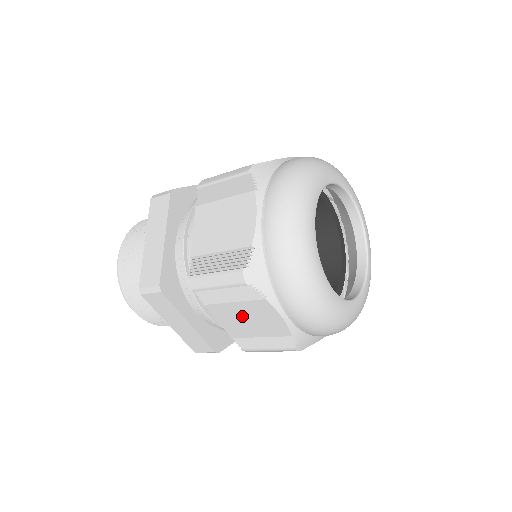
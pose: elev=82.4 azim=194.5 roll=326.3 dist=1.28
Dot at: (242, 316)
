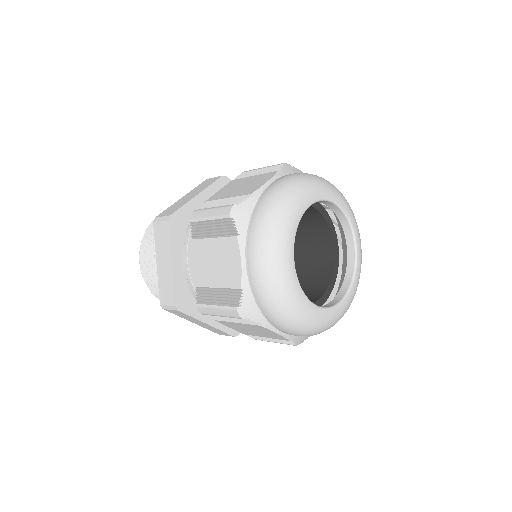
Dot at: (246, 328)
